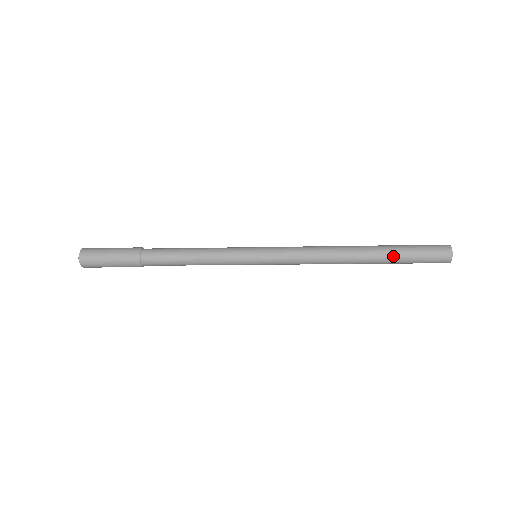
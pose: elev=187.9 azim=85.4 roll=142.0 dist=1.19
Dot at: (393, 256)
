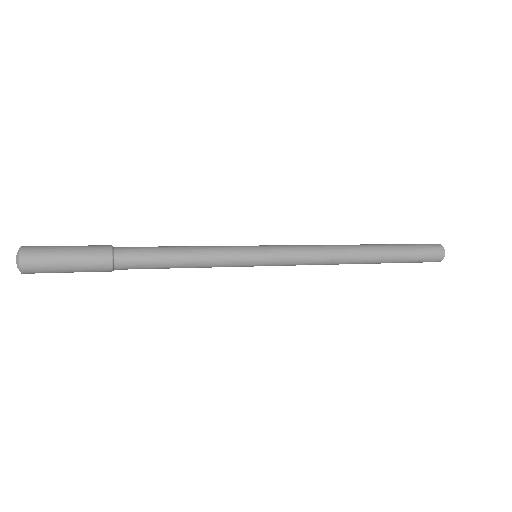
Dot at: (394, 248)
